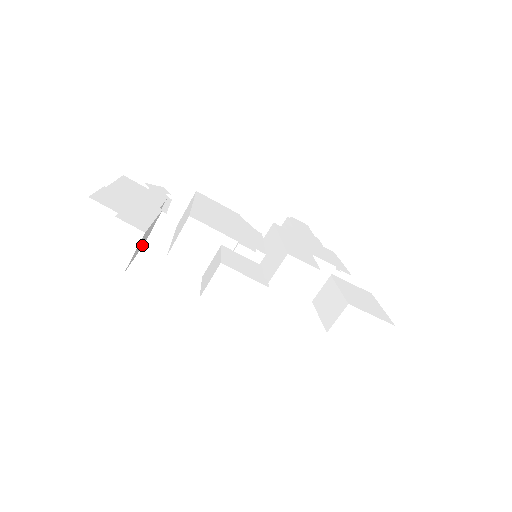
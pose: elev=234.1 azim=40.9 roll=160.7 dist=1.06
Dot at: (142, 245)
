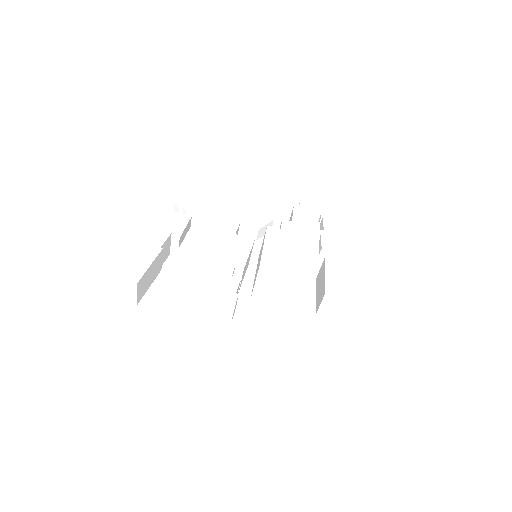
Dot at: (155, 276)
